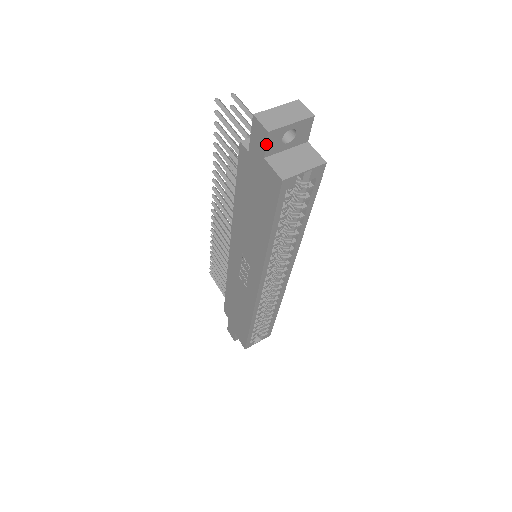
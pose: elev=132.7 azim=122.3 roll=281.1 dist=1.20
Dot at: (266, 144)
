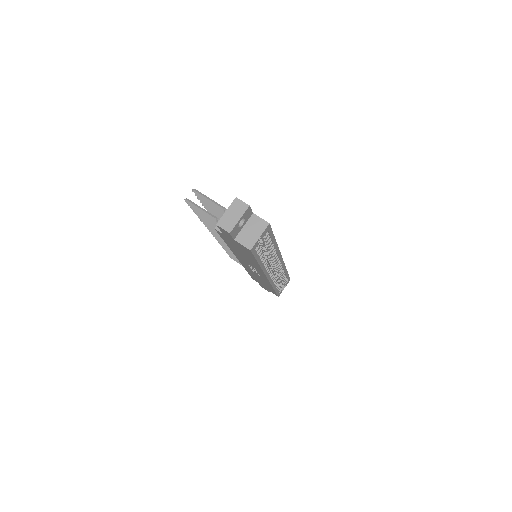
Dot at: (231, 236)
